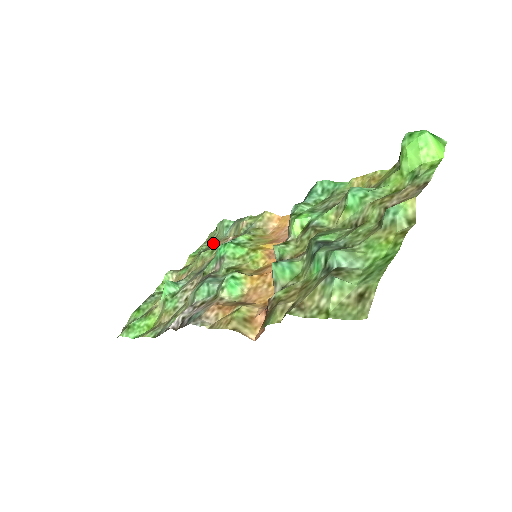
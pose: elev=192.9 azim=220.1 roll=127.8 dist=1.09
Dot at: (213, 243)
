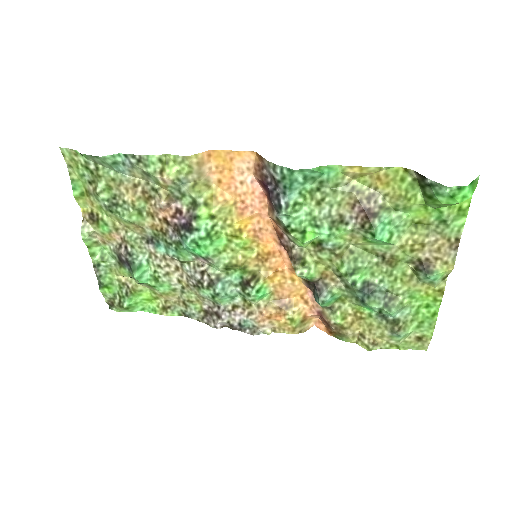
Dot at: (113, 189)
